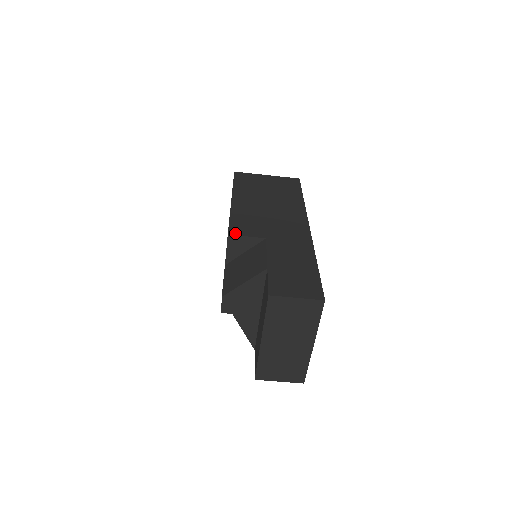
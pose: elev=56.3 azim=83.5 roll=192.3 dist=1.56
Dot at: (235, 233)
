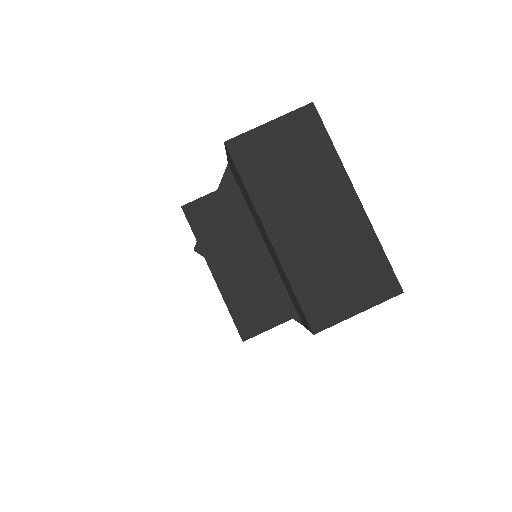
Dot at: (191, 203)
